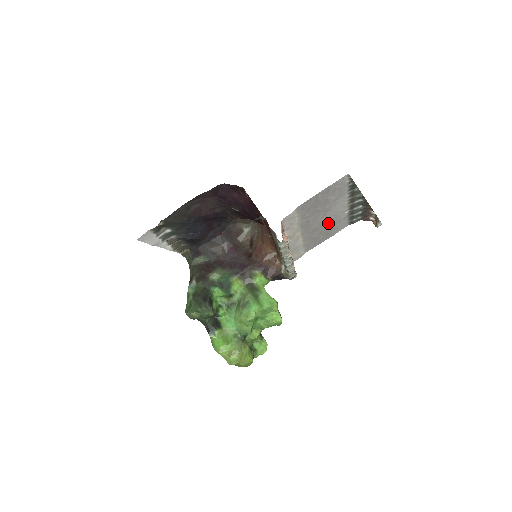
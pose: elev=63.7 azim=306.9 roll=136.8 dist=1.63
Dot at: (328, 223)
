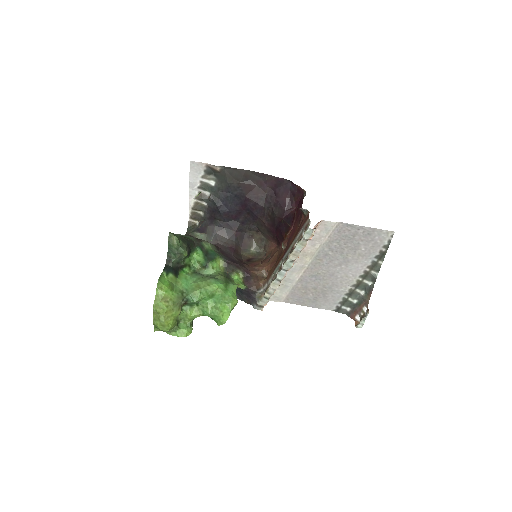
Dot at: (330, 282)
